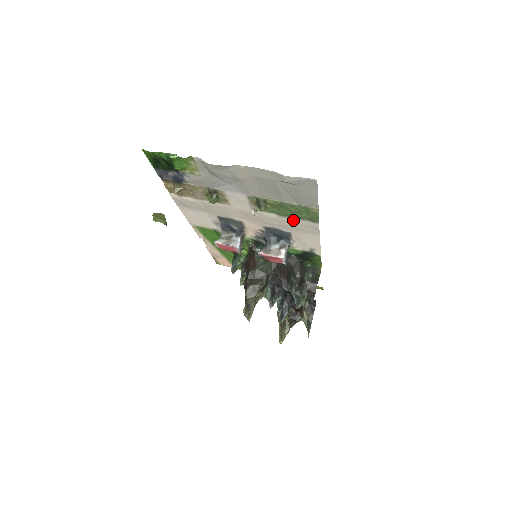
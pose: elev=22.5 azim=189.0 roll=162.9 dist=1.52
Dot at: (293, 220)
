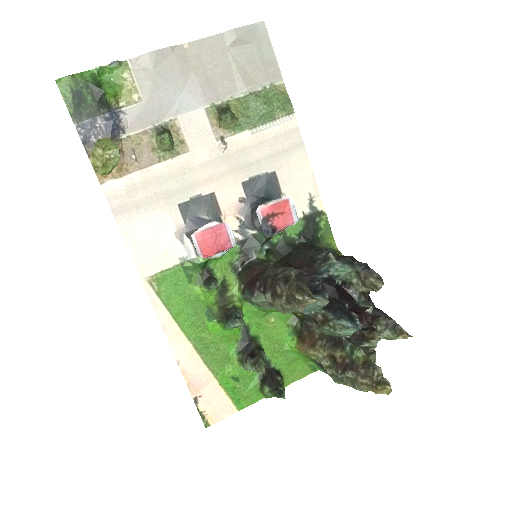
Dot at: (268, 131)
